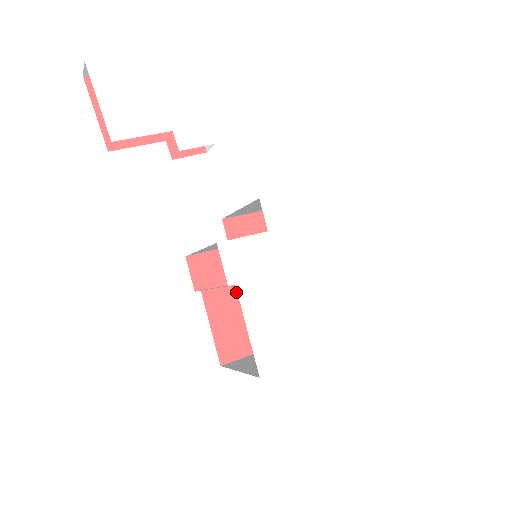
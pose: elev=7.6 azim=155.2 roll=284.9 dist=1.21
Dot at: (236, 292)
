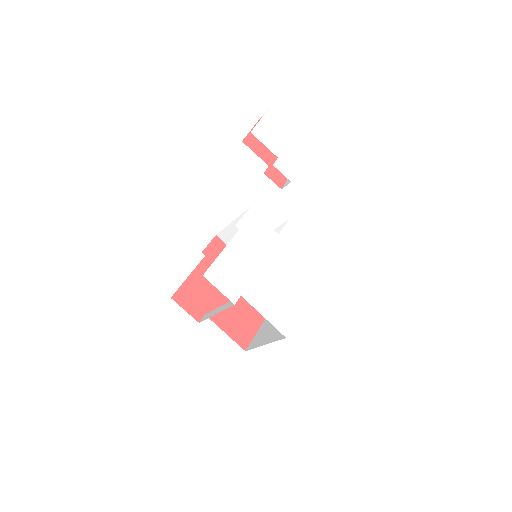
Dot at: occluded
